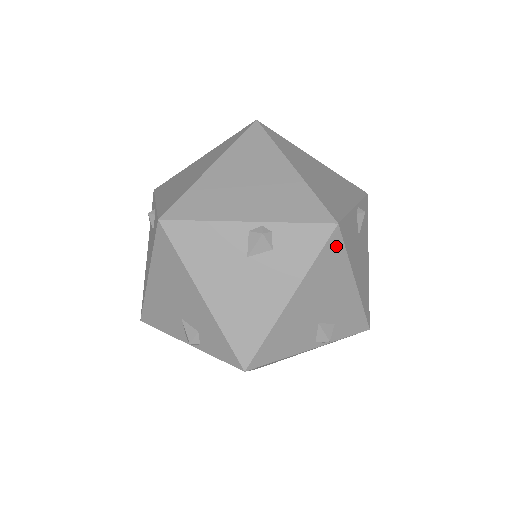
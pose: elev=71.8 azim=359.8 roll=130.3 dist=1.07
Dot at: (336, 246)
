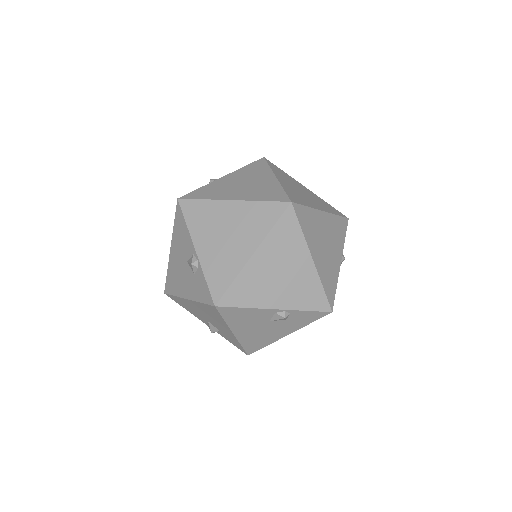
Dot at: occluded
